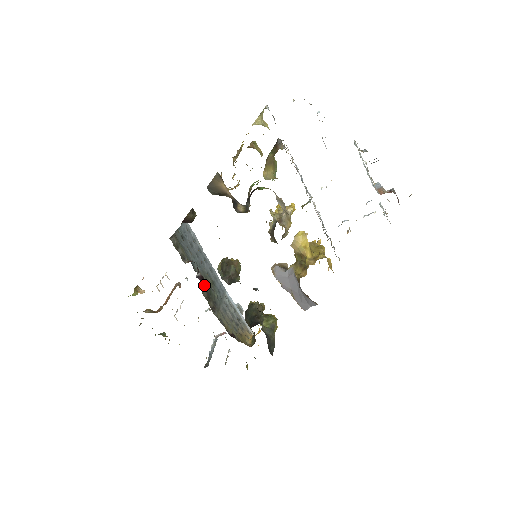
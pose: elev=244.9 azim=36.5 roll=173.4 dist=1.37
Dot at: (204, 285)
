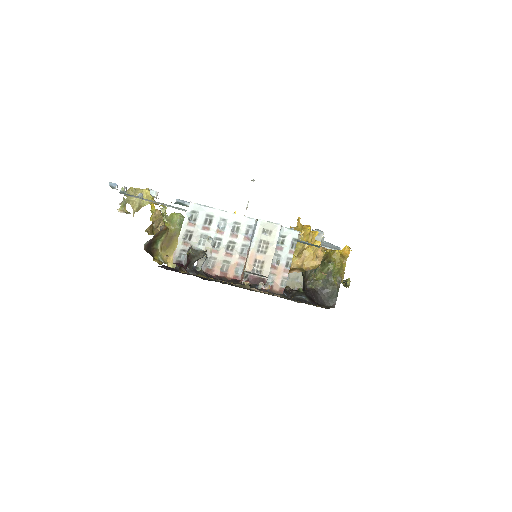
Dot at: occluded
